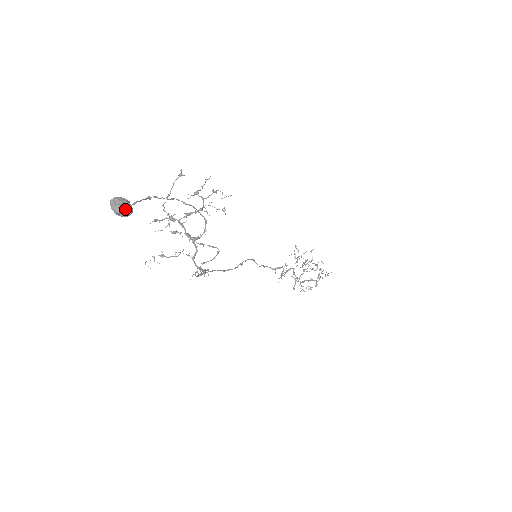
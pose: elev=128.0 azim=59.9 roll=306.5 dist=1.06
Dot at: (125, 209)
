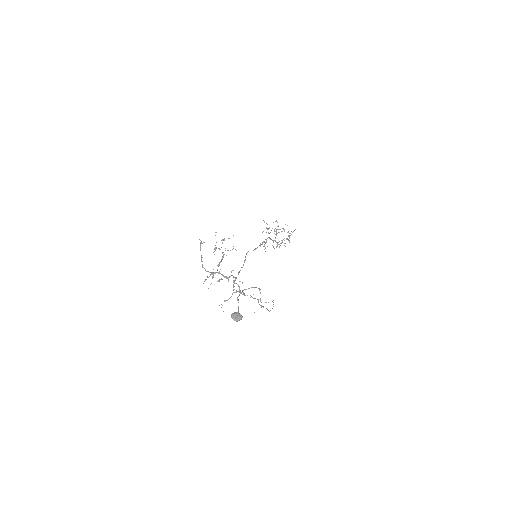
Dot at: (241, 318)
